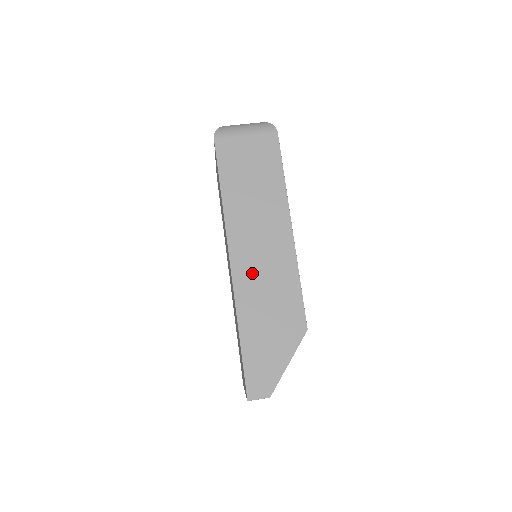
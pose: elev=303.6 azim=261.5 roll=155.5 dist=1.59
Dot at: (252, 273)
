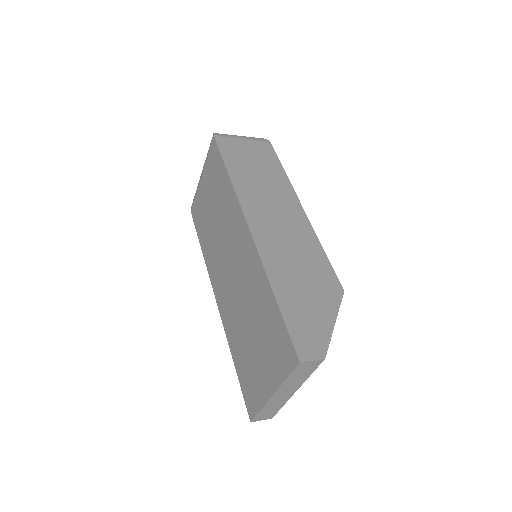
Dot at: (273, 237)
